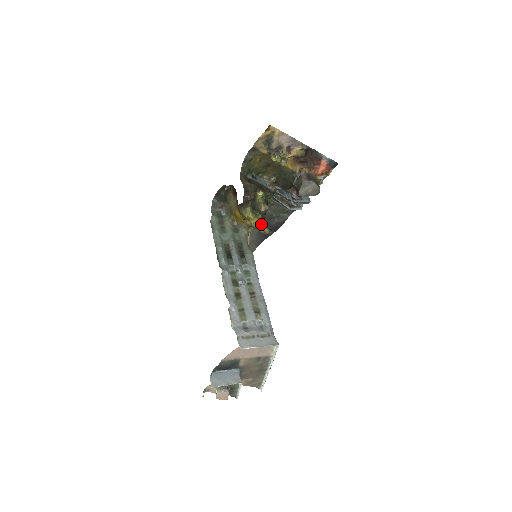
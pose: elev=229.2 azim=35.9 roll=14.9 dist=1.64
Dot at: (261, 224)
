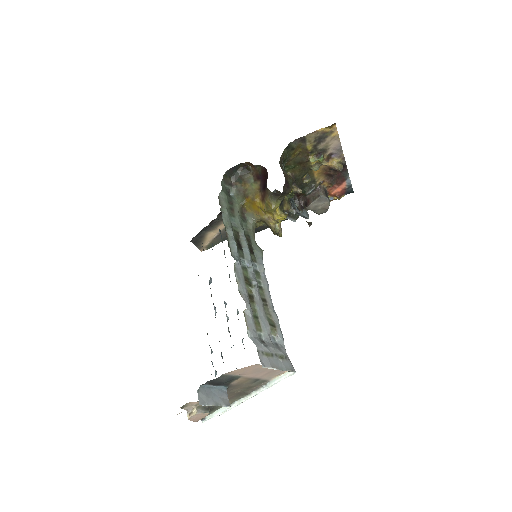
Dot at: (279, 223)
